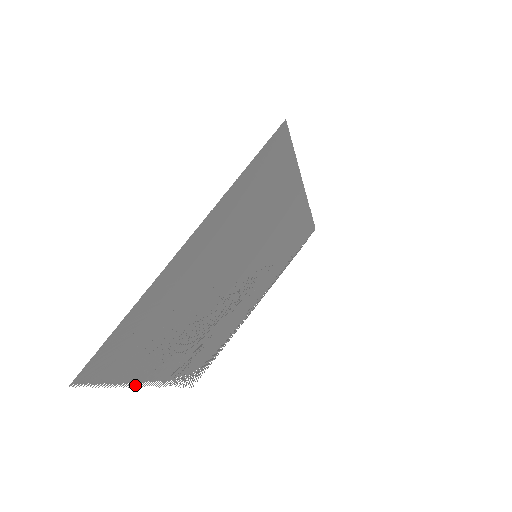
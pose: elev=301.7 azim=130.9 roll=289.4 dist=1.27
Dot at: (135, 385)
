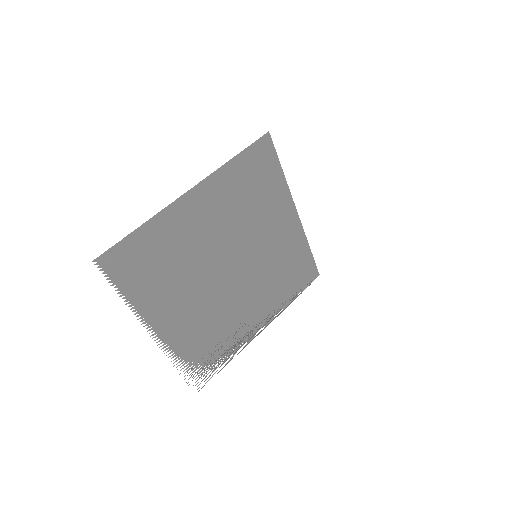
Dot at: (142, 321)
